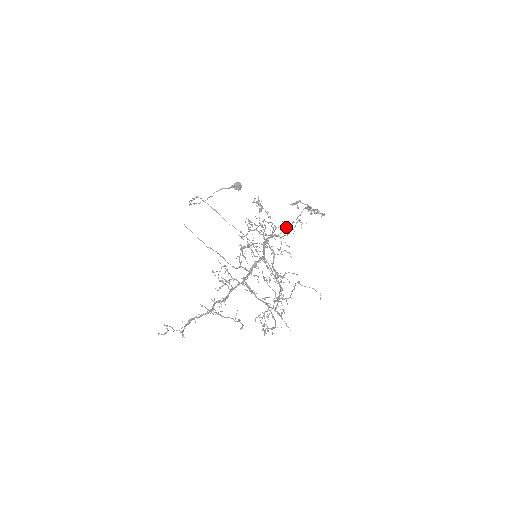
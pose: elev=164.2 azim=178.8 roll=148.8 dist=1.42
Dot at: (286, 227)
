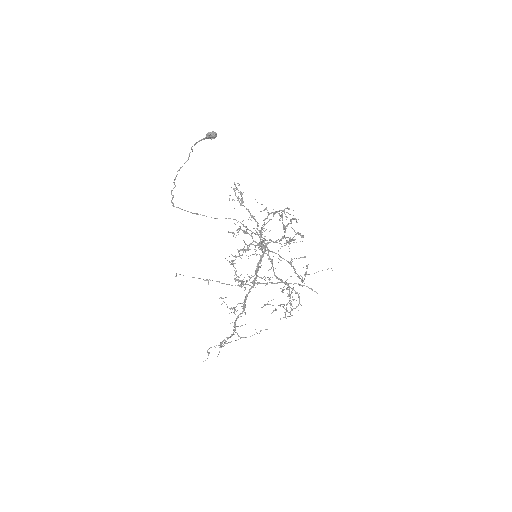
Dot at: (275, 213)
